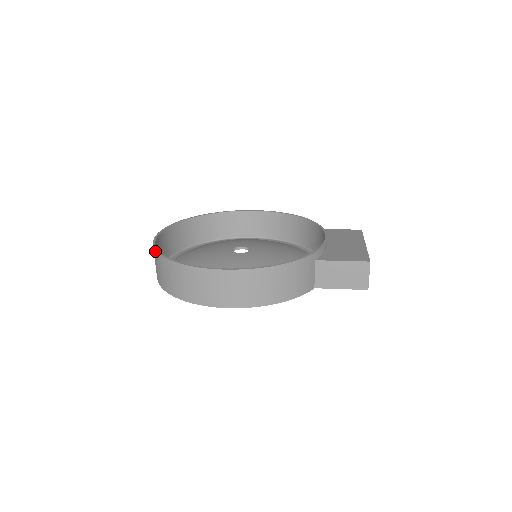
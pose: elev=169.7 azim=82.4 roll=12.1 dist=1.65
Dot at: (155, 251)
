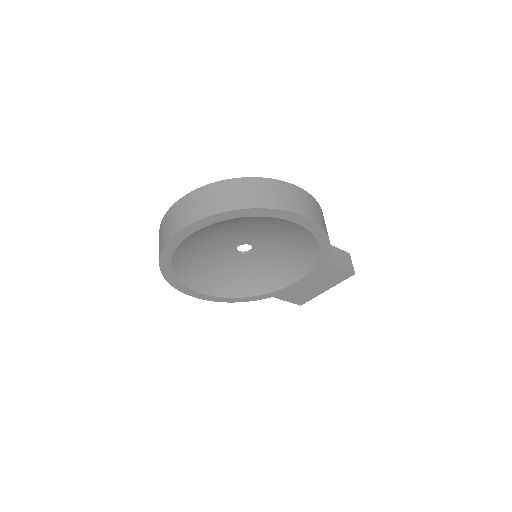
Dot at: (212, 184)
